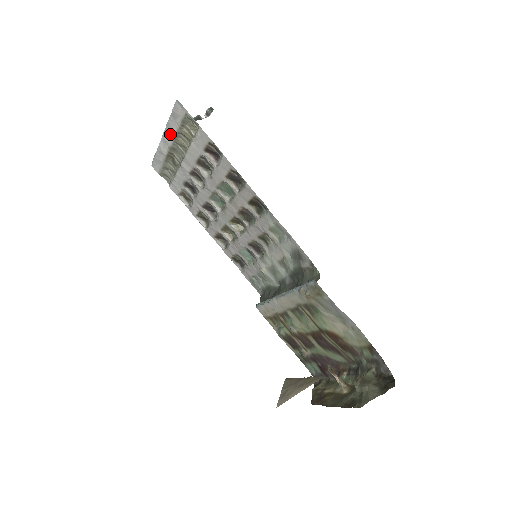
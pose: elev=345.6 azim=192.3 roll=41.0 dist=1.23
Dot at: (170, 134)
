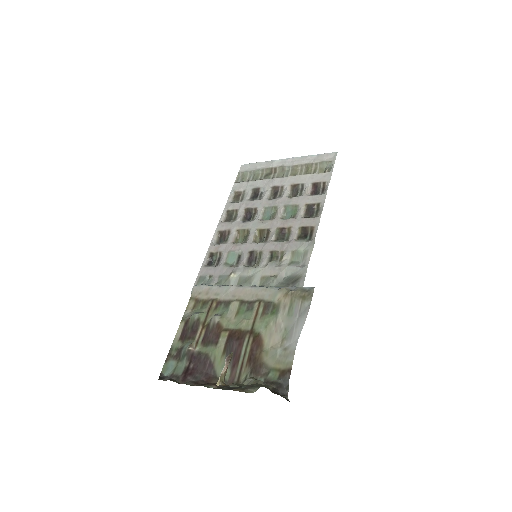
Dot at: (297, 161)
